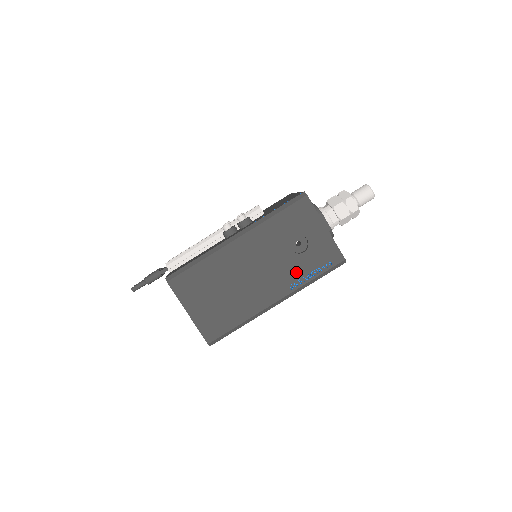
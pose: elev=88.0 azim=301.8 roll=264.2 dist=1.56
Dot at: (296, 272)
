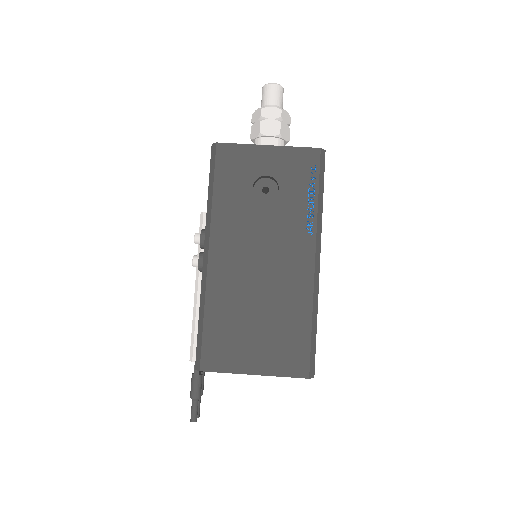
Dot at: (295, 214)
